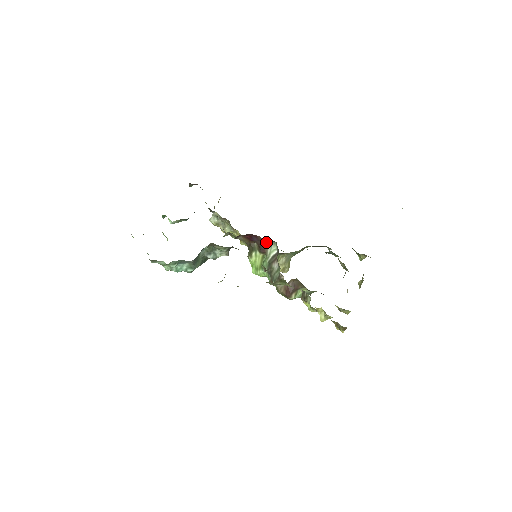
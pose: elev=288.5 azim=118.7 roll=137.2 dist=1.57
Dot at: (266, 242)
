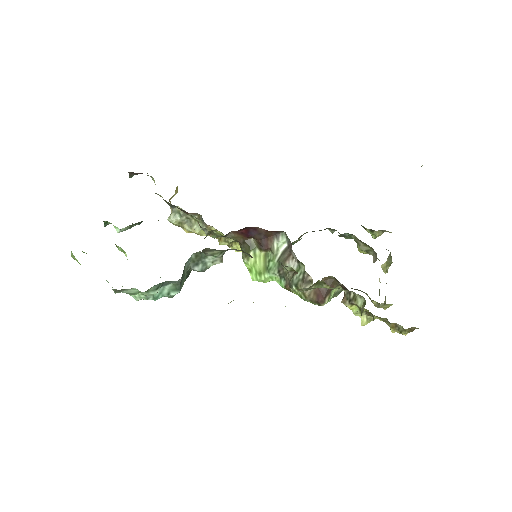
Dot at: (270, 234)
